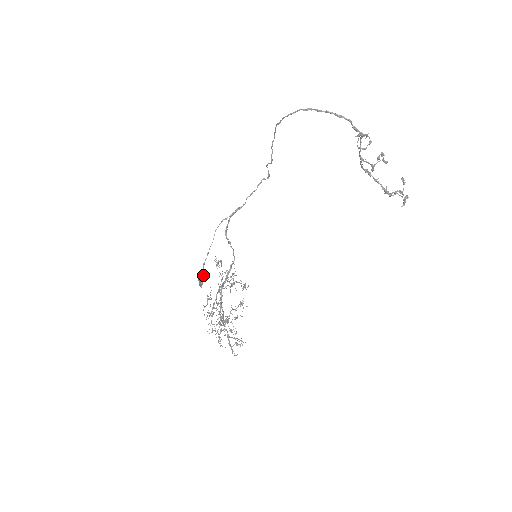
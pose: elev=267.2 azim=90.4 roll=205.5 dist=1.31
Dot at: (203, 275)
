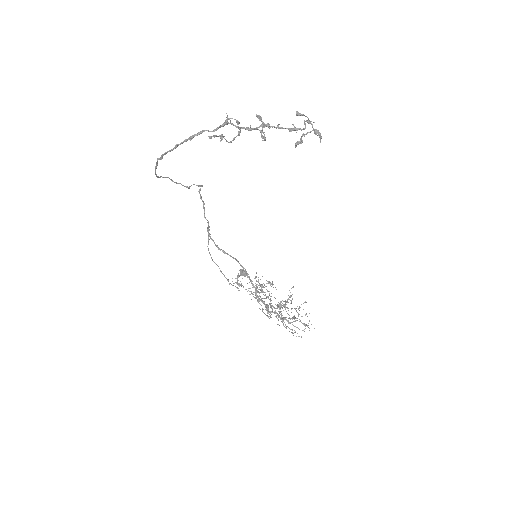
Dot at: occluded
